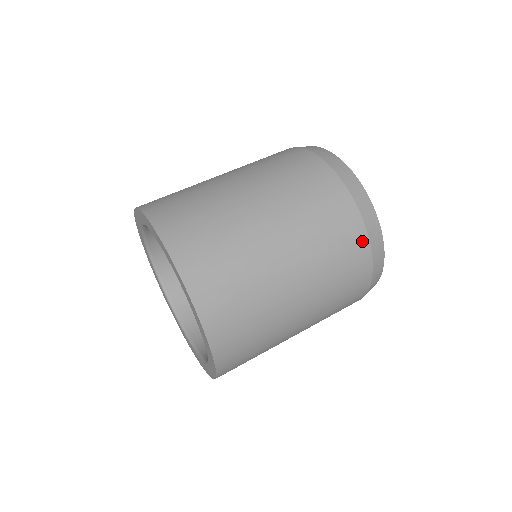
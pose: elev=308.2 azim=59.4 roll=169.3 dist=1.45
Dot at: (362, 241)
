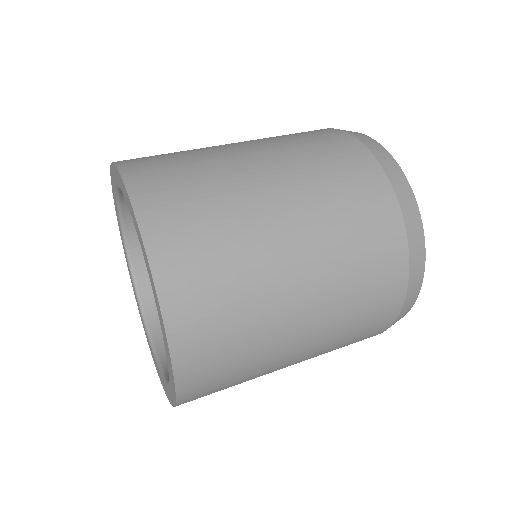
Dot at: (394, 308)
